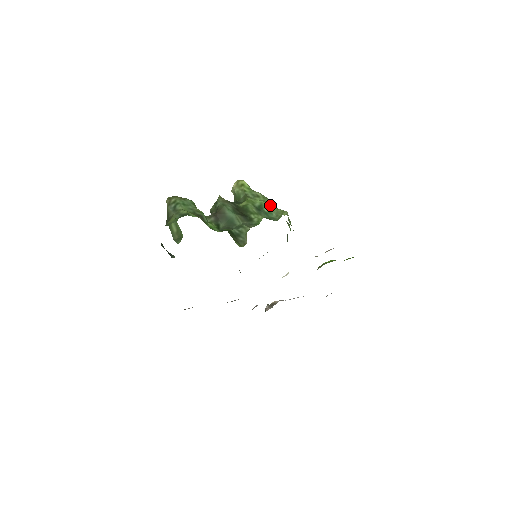
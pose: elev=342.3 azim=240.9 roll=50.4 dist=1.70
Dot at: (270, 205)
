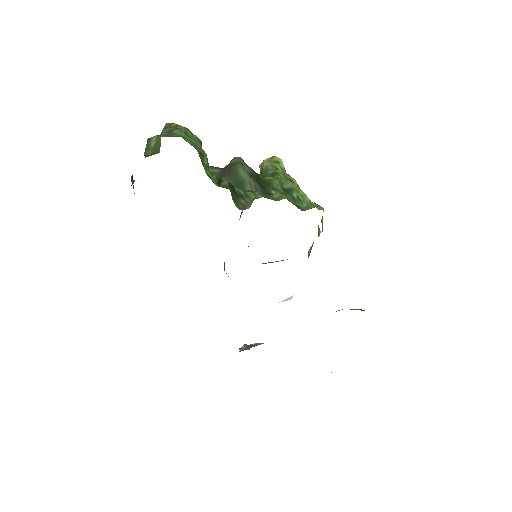
Dot at: (304, 193)
